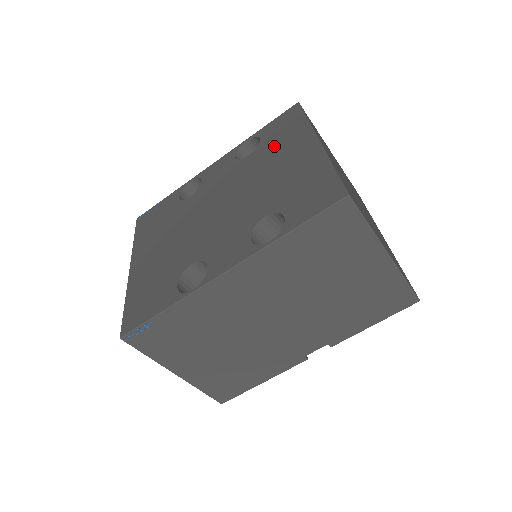
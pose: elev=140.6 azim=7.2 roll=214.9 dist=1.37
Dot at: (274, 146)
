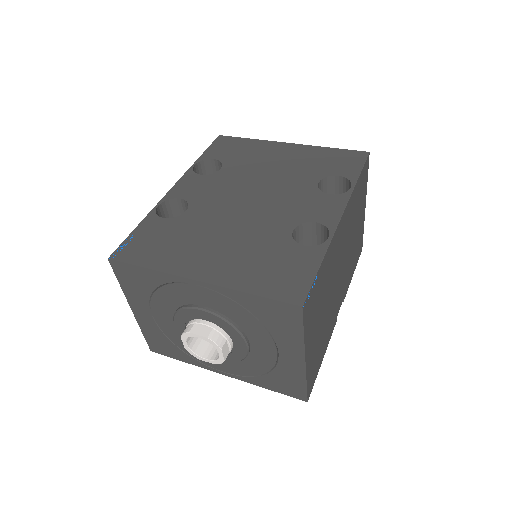
Dot at: (244, 157)
